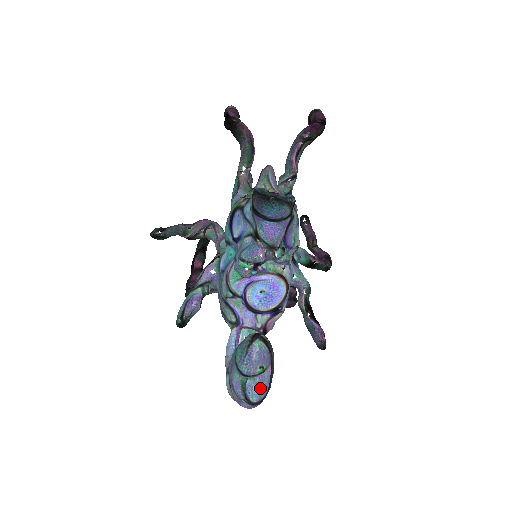
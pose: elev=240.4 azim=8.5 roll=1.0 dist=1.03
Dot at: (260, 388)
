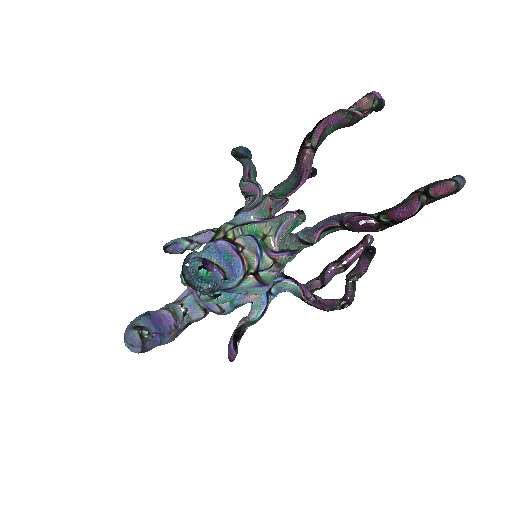
Dot at: (131, 349)
